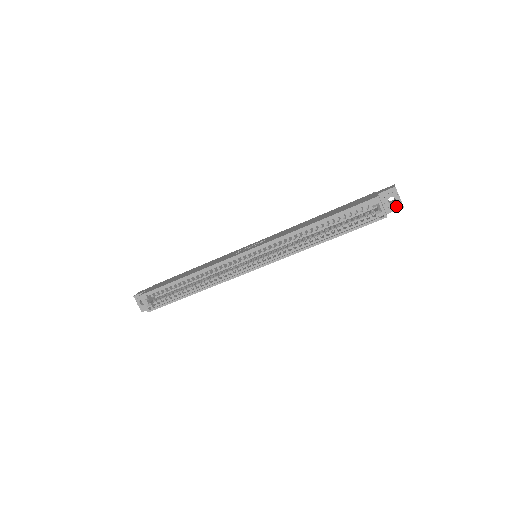
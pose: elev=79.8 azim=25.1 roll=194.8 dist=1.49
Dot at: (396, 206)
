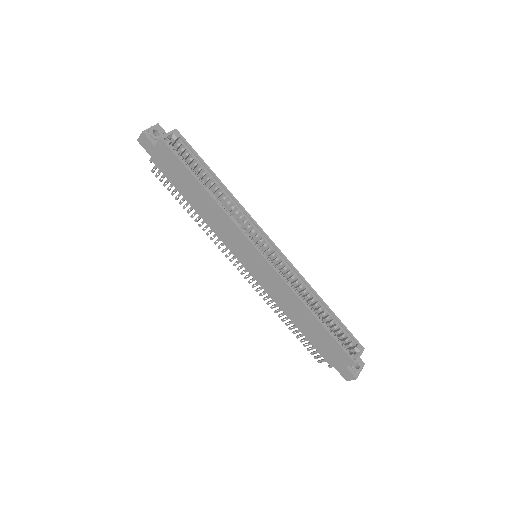
Dot at: (356, 371)
